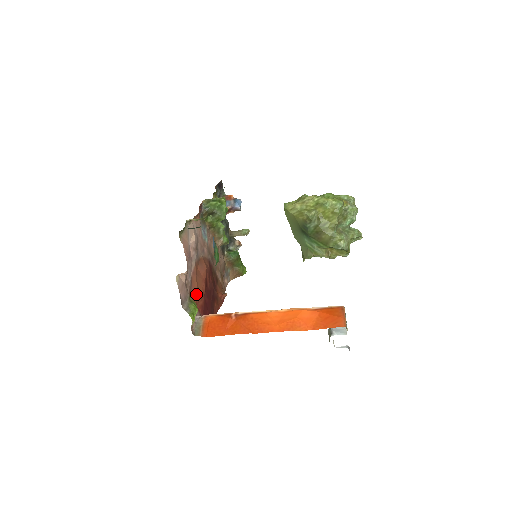
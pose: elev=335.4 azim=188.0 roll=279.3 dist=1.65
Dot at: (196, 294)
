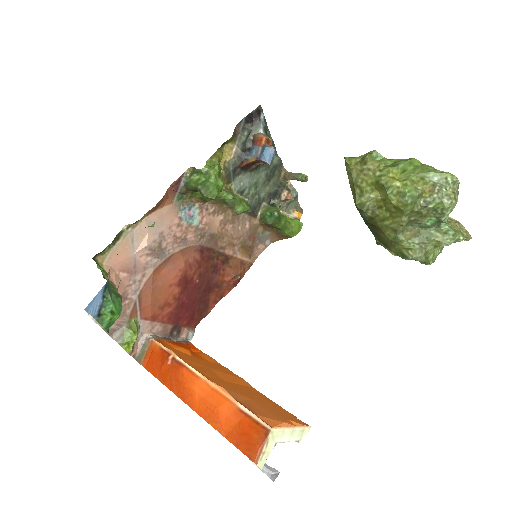
Dot at: (151, 308)
